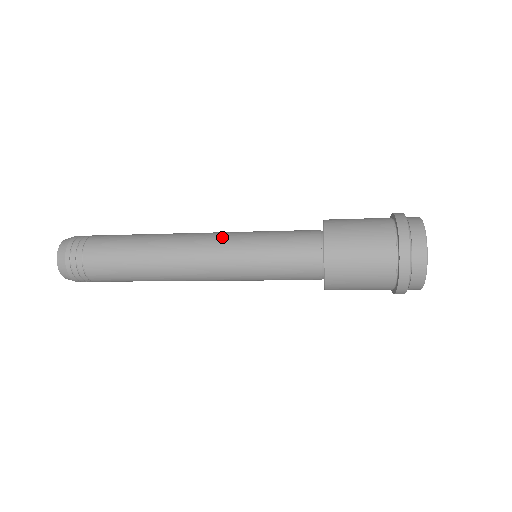
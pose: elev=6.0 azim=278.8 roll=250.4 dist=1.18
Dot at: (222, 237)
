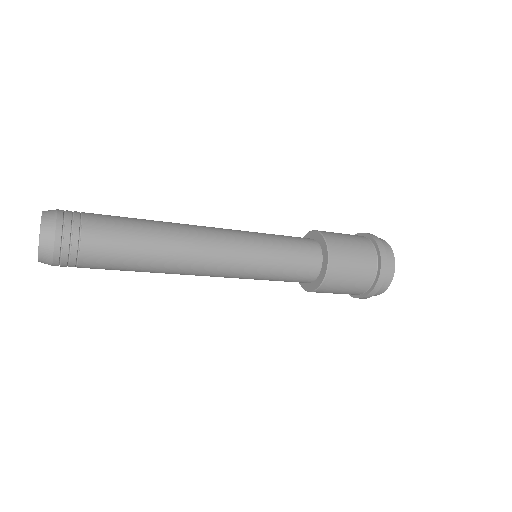
Dot at: (237, 238)
